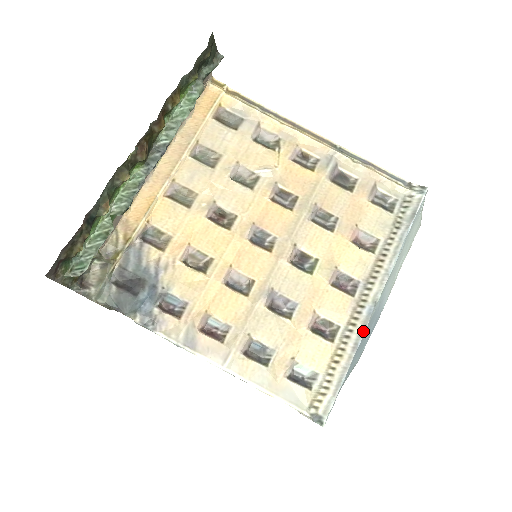
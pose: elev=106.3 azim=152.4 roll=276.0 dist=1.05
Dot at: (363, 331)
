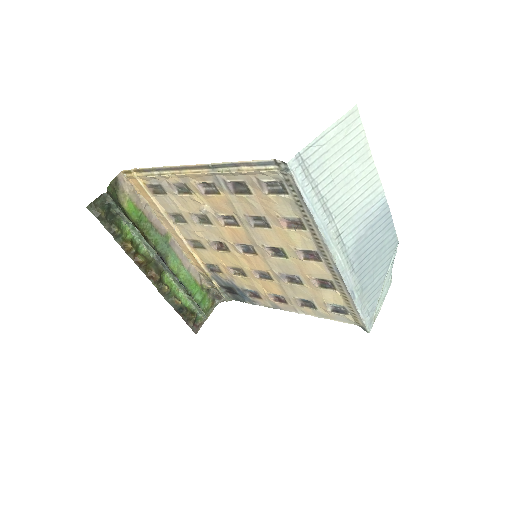
Dot at: (344, 283)
